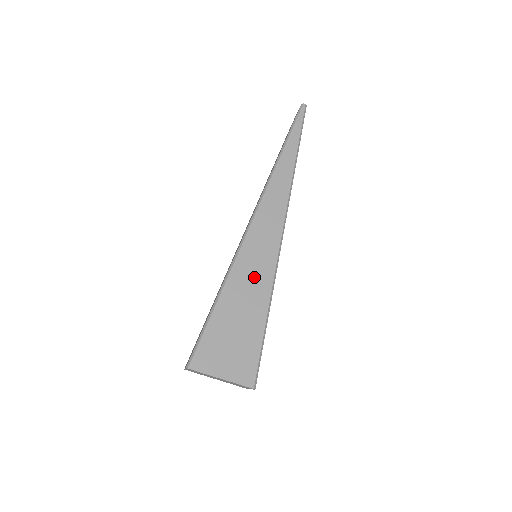
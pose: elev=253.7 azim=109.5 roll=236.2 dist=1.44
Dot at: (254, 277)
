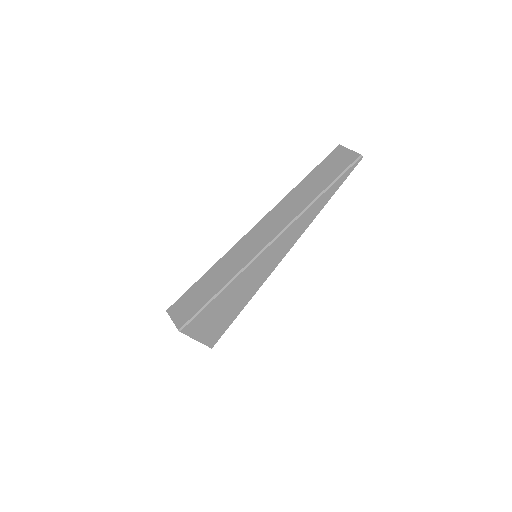
Dot at: (251, 282)
